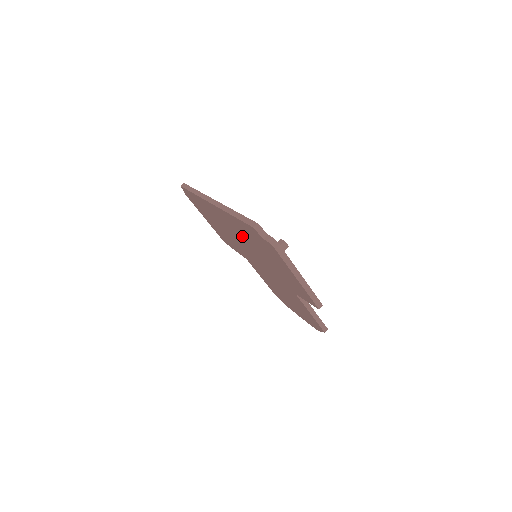
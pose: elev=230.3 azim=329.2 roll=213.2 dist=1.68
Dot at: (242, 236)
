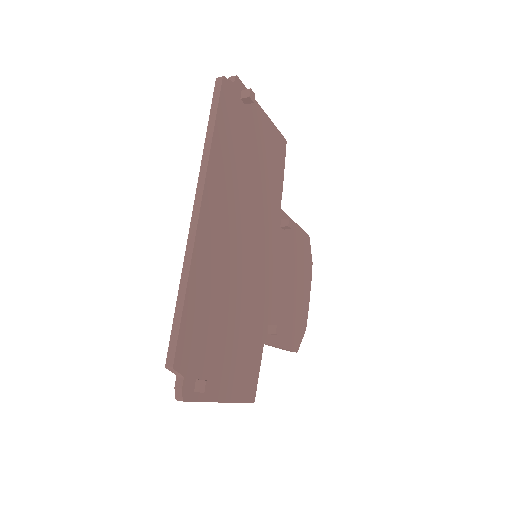
Dot at: occluded
